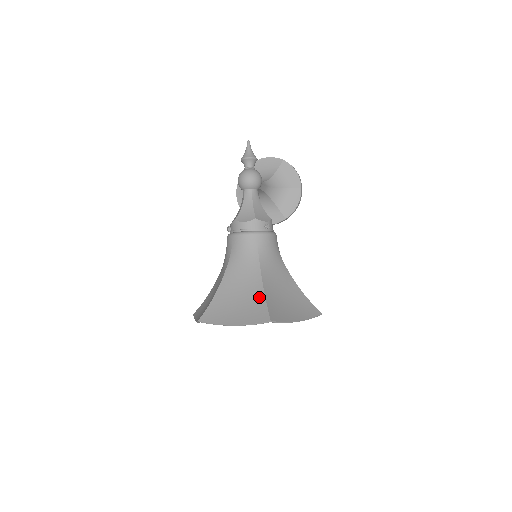
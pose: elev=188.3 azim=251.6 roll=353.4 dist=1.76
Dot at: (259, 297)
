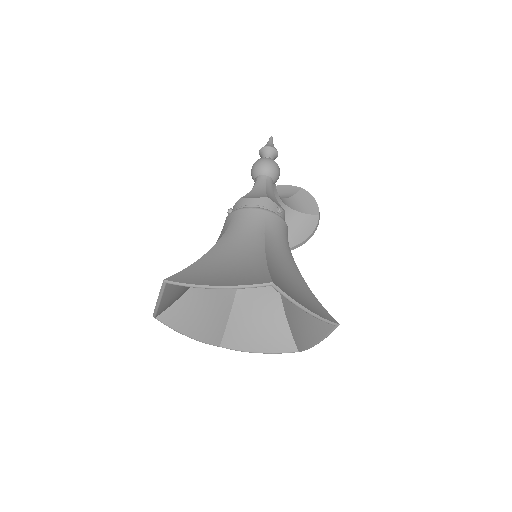
Dot at: (258, 265)
